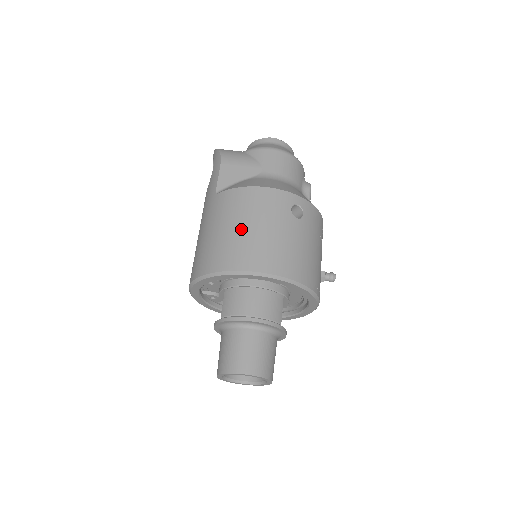
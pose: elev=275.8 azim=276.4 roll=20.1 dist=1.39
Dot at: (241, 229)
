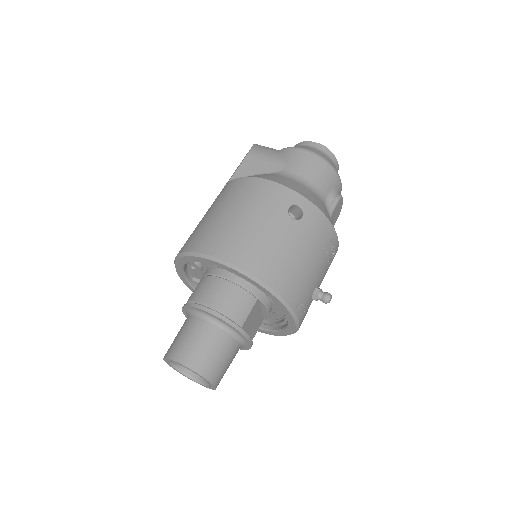
Dot at: (227, 215)
